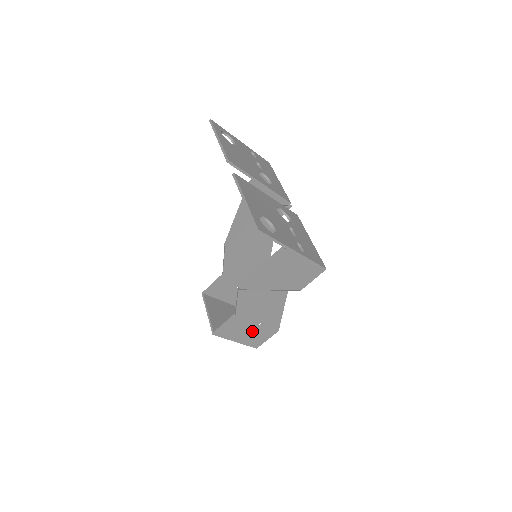
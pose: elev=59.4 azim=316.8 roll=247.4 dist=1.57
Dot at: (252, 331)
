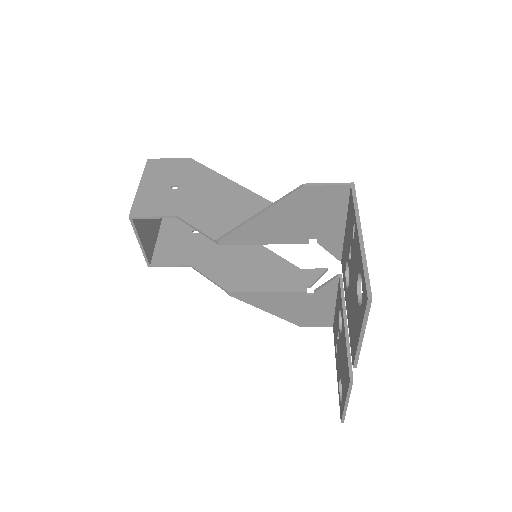
Dot at: (182, 233)
